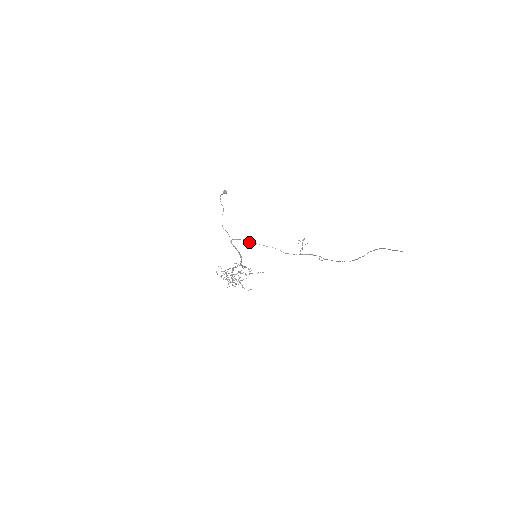
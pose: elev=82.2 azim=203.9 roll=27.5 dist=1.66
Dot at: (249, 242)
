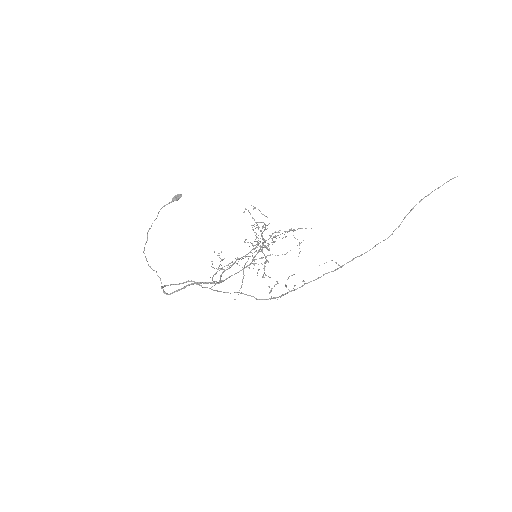
Dot at: (200, 285)
